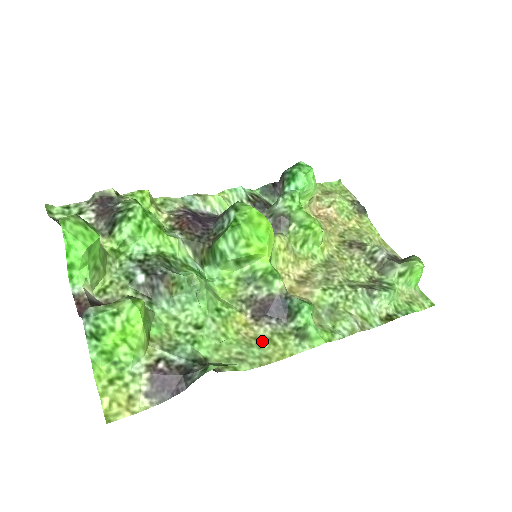
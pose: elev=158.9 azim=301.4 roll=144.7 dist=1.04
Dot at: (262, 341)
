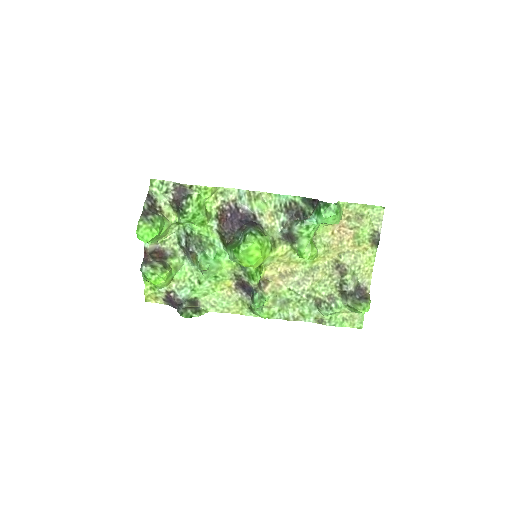
Dot at: (232, 300)
